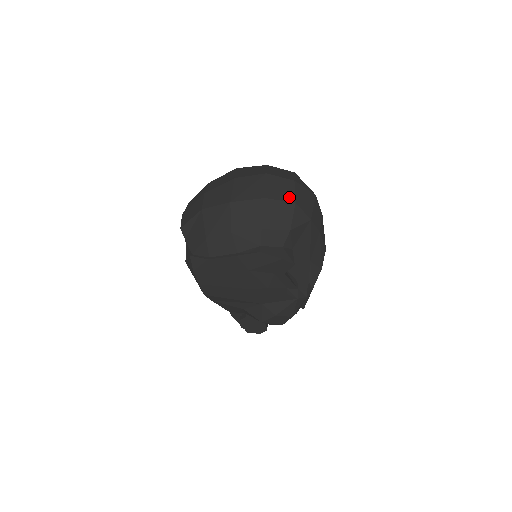
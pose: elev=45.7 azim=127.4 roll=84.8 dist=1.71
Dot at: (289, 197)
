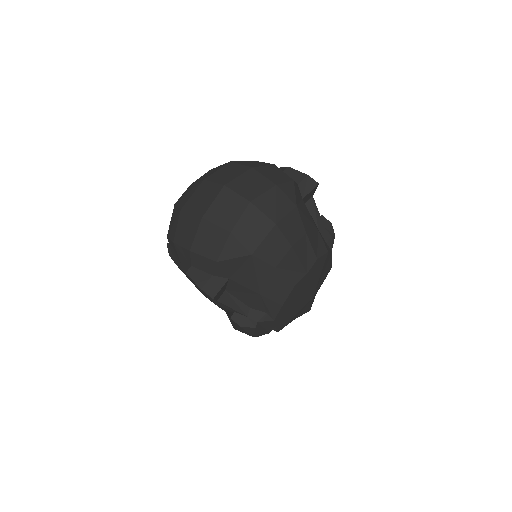
Dot at: (228, 223)
